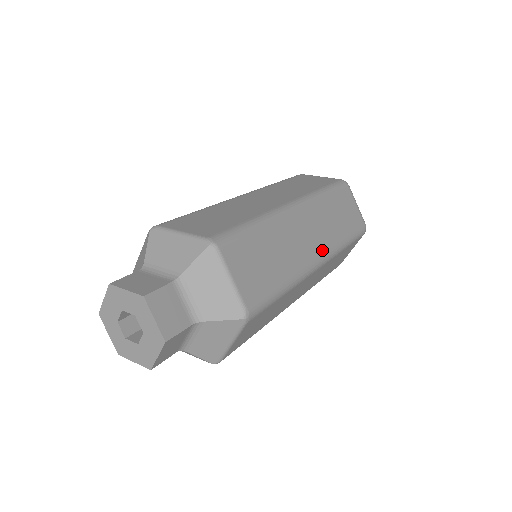
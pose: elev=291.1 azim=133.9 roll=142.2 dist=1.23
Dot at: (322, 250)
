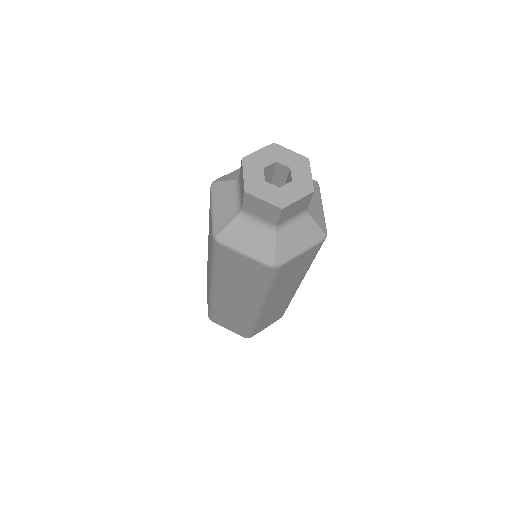
Dot at: occluded
